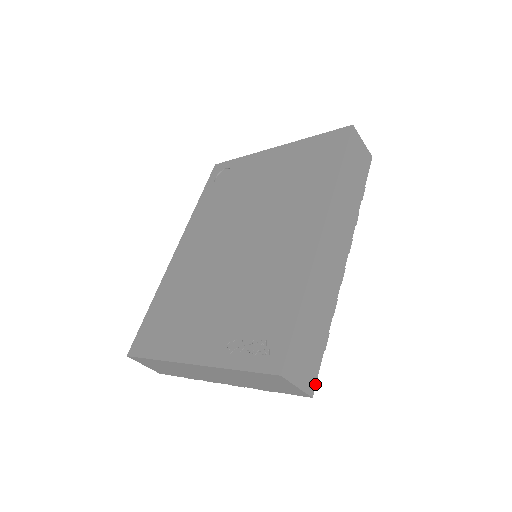
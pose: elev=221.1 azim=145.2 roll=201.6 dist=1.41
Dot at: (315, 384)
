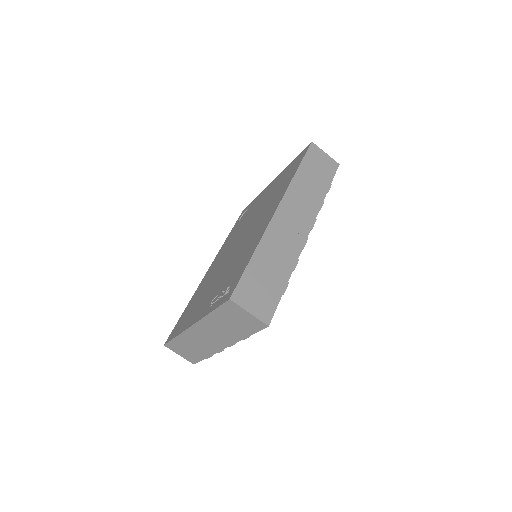
Dot at: (272, 317)
